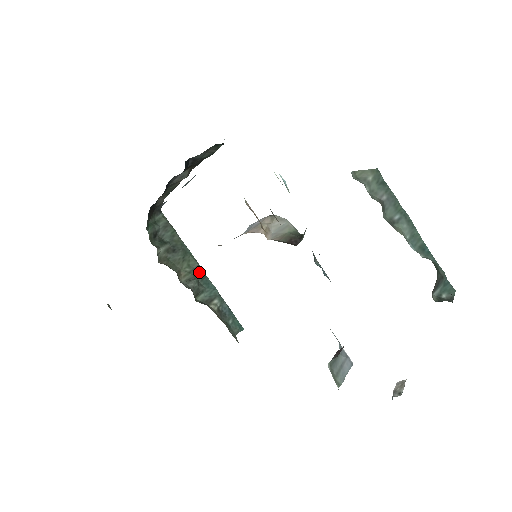
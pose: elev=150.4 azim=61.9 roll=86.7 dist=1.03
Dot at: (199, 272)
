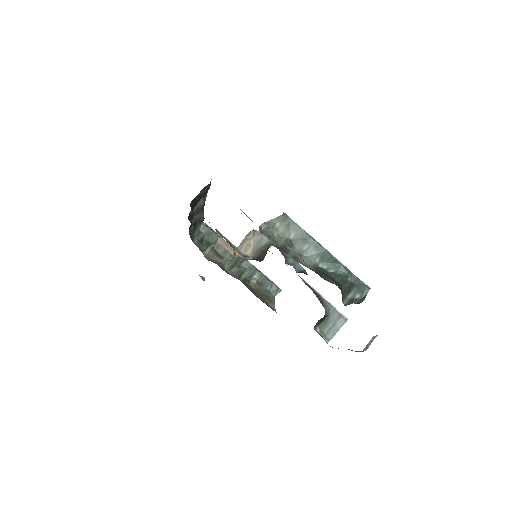
Dot at: (238, 259)
